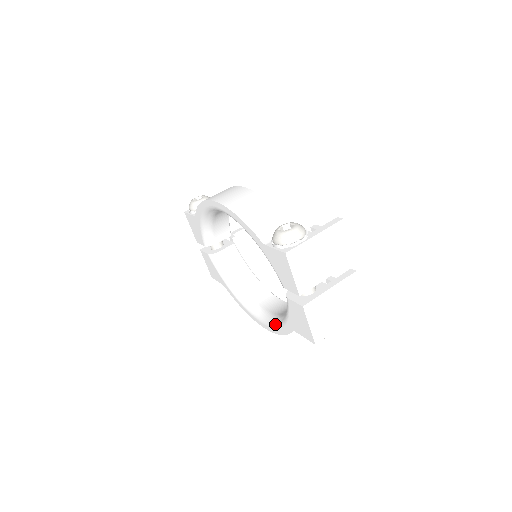
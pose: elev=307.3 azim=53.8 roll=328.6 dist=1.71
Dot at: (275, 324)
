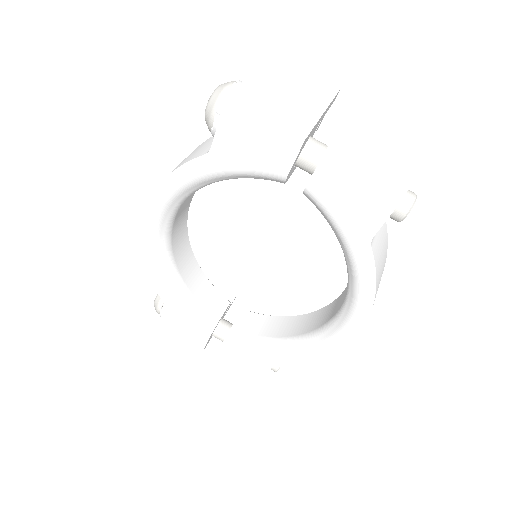
Dot at: (353, 294)
